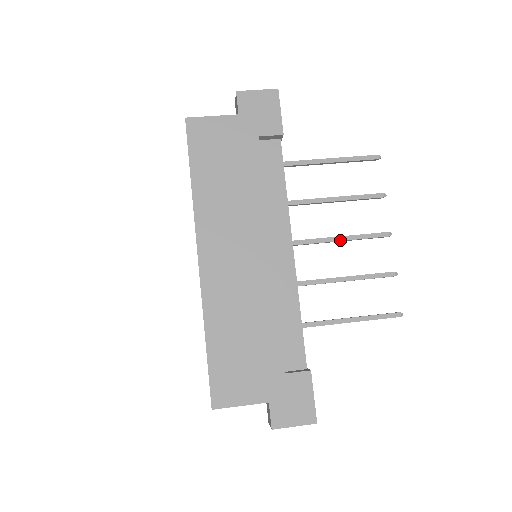
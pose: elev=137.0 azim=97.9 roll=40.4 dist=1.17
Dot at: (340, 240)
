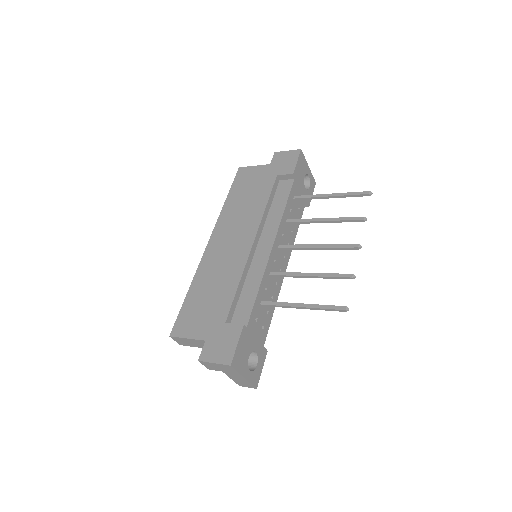
Dot at: (316, 247)
